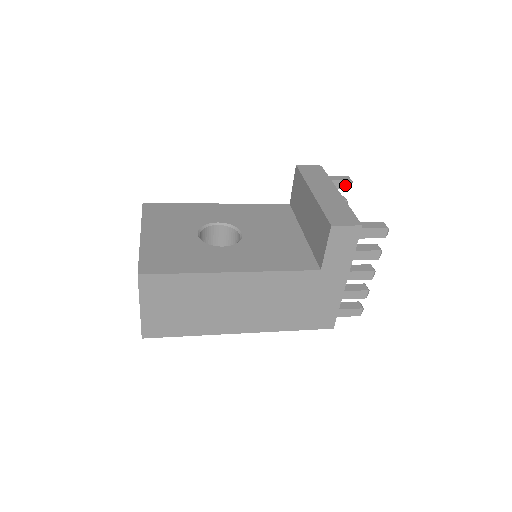
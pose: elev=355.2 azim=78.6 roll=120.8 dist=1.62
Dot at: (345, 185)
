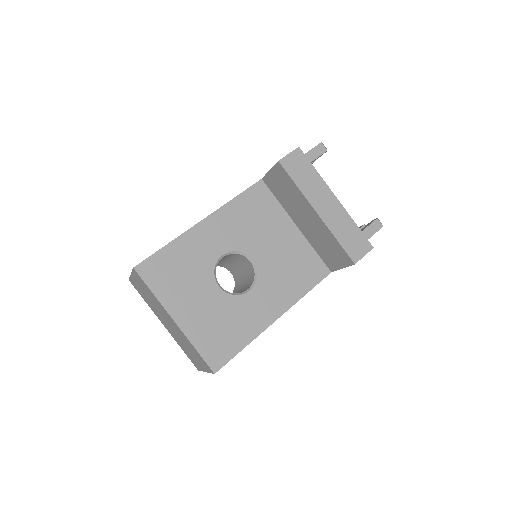
Dot at: occluded
